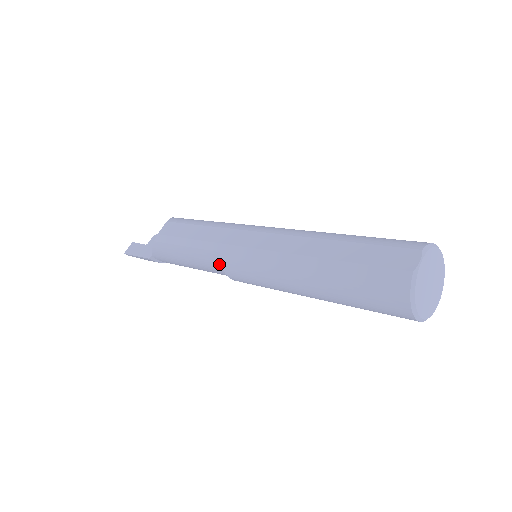
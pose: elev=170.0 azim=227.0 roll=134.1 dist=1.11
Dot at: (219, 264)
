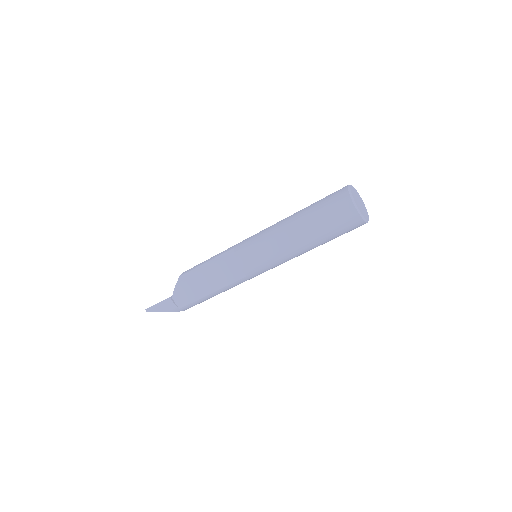
Dot at: (231, 259)
